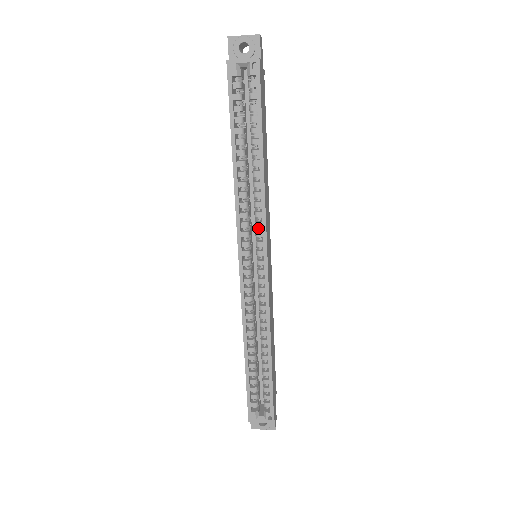
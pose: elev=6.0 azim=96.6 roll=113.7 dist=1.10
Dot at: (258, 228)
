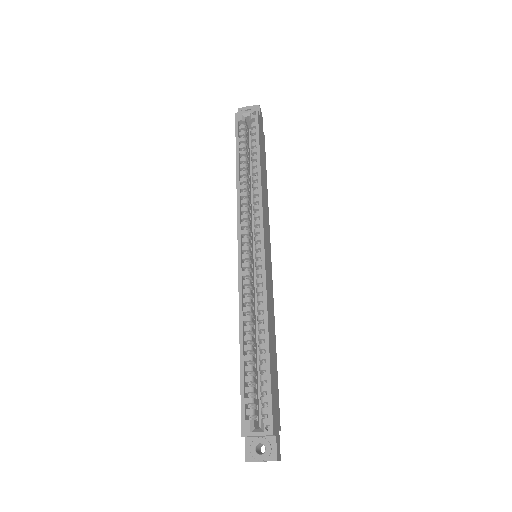
Dot at: occluded
